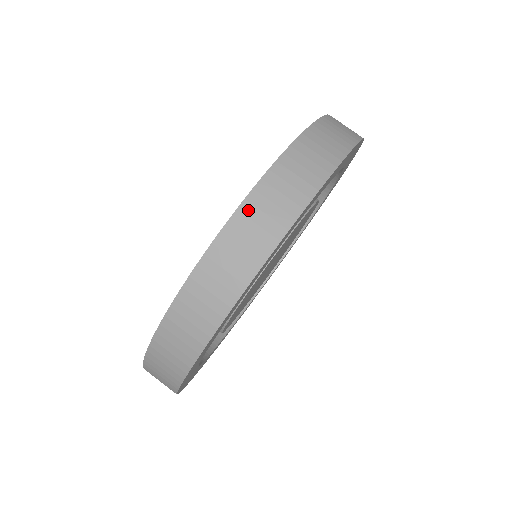
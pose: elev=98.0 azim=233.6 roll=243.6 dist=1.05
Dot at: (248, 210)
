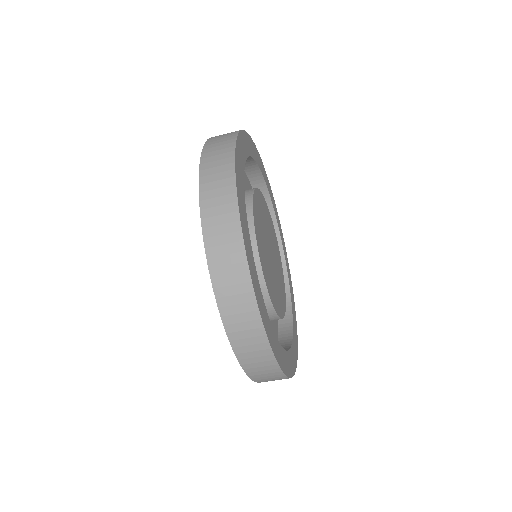
Dot at: (260, 381)
